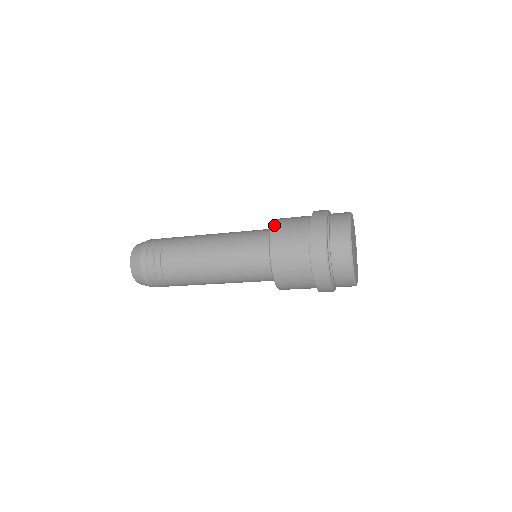
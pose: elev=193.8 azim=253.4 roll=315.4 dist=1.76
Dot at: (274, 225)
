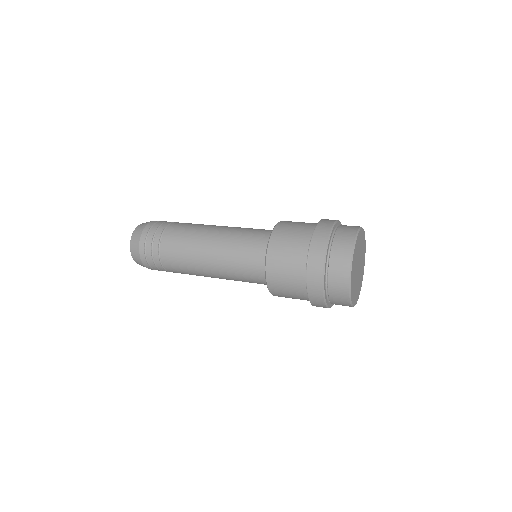
Dot at: (272, 241)
